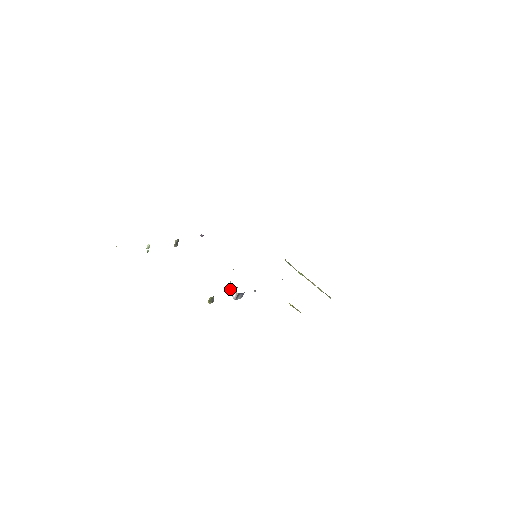
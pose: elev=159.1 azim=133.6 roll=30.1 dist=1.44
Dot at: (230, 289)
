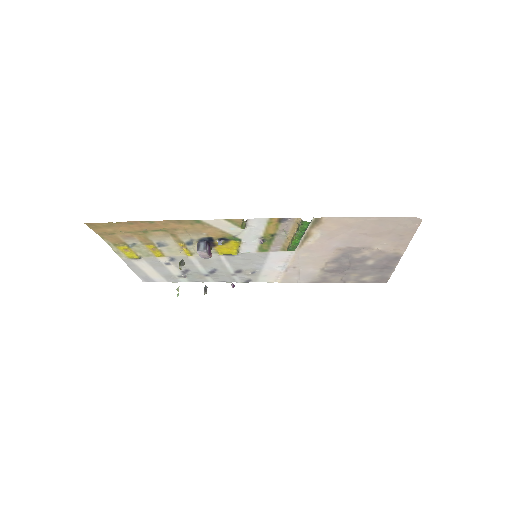
Dot at: occluded
